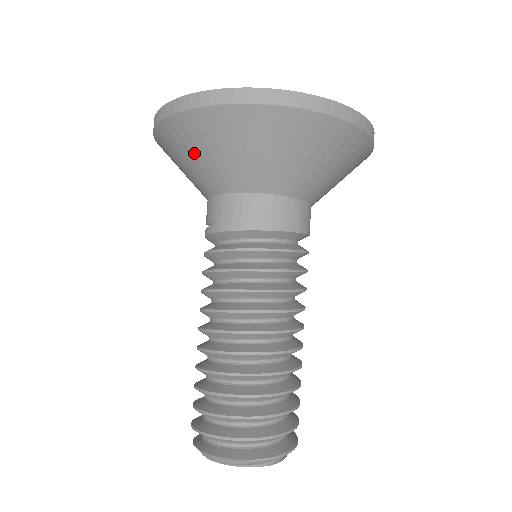
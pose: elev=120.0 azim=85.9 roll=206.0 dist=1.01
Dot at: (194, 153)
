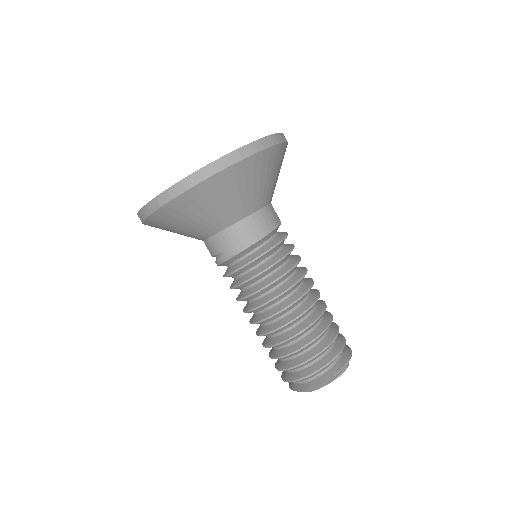
Dot at: (186, 221)
